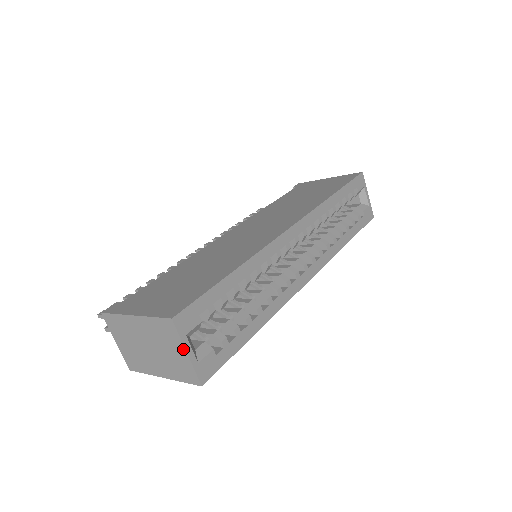
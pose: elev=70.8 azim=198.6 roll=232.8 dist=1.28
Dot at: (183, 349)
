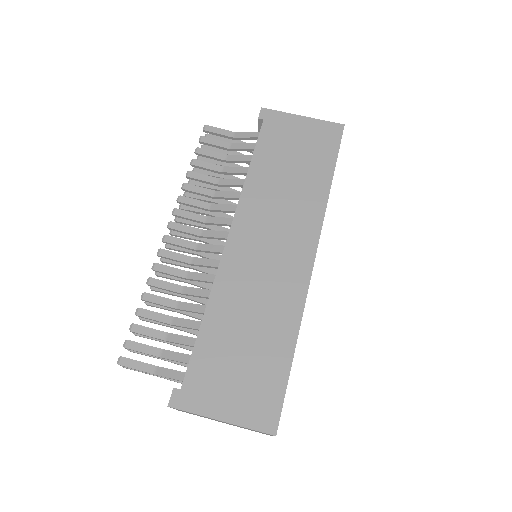
Dot at: occluded
